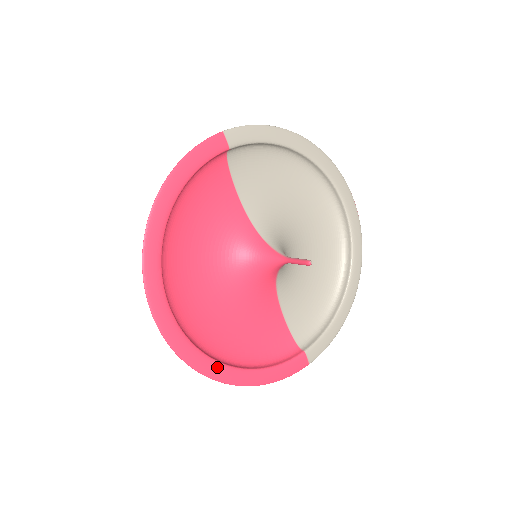
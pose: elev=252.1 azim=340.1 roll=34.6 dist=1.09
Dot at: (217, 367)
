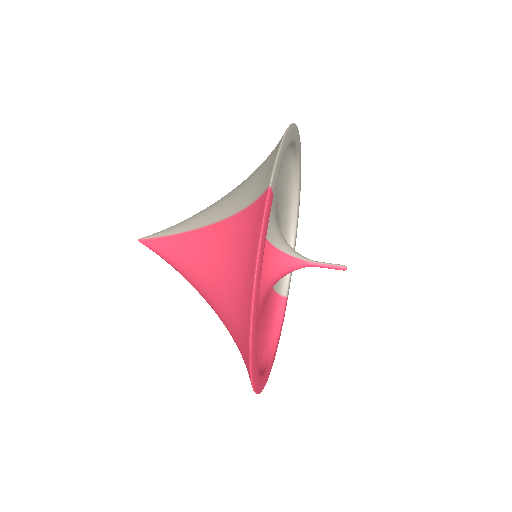
Dot at: (270, 369)
